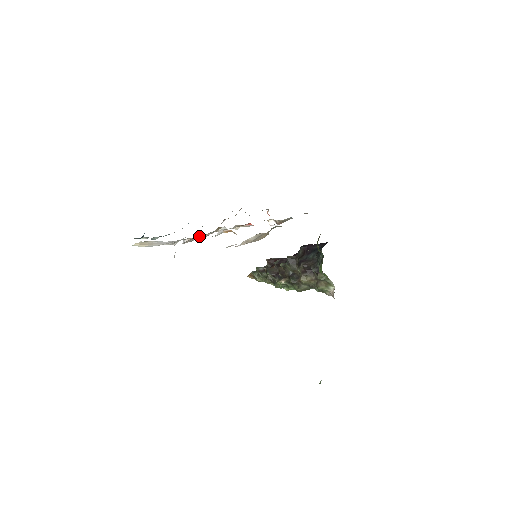
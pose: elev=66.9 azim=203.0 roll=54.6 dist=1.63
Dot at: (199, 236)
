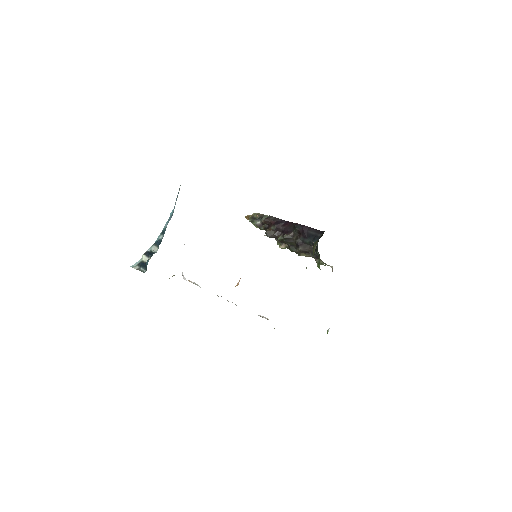
Dot at: occluded
